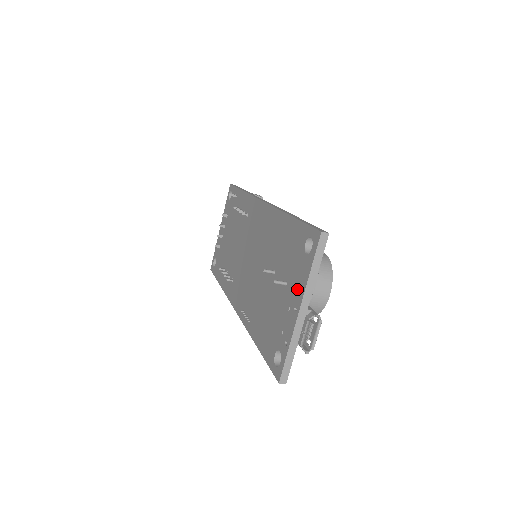
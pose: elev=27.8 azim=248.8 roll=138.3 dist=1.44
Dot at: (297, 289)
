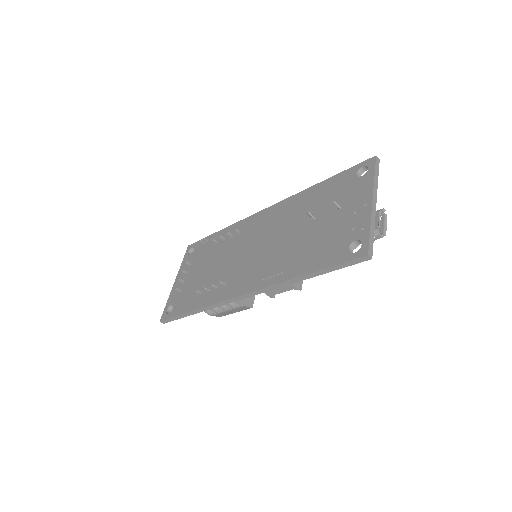
Dot at: (361, 196)
